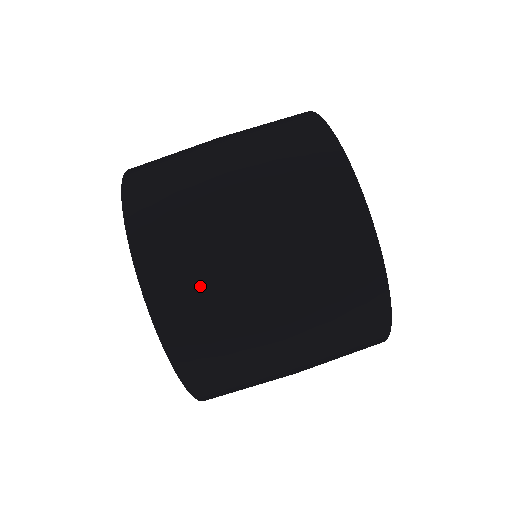
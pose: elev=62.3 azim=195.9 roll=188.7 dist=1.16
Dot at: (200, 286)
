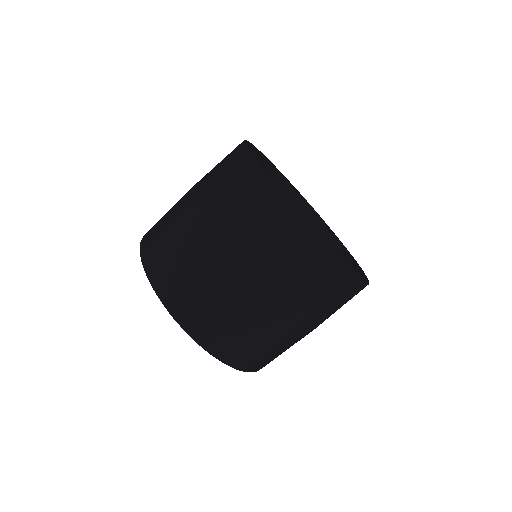
Dot at: (269, 351)
